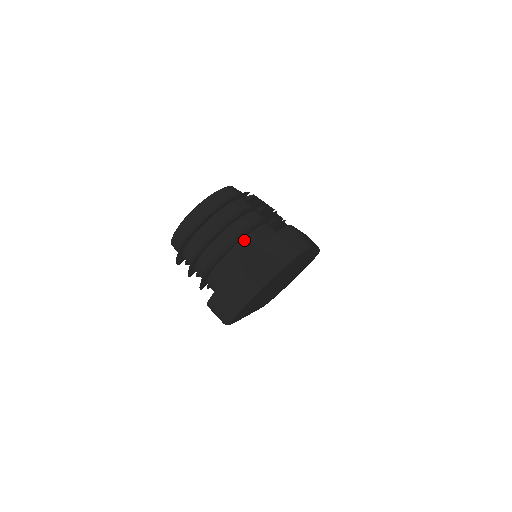
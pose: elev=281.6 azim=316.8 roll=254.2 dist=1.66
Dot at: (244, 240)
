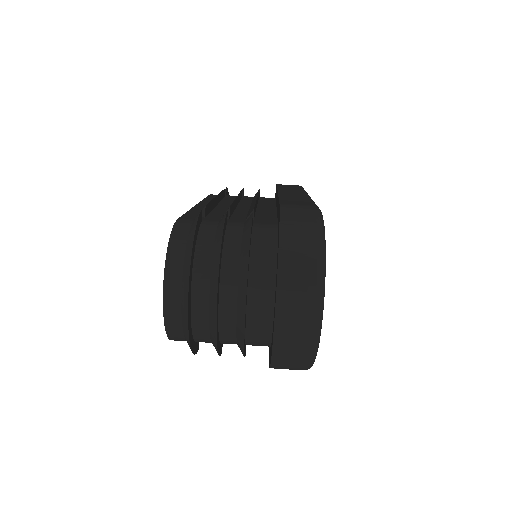
Dot at: (251, 273)
